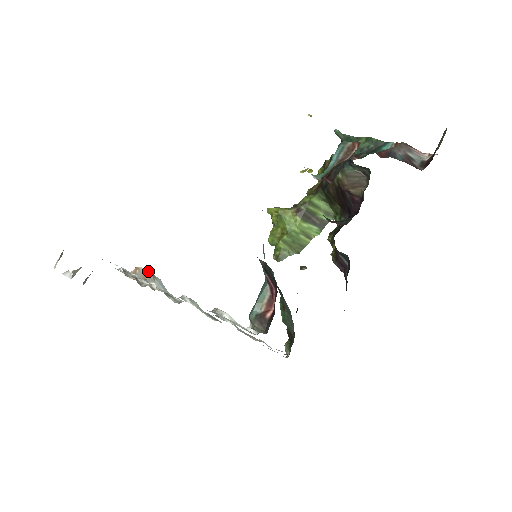
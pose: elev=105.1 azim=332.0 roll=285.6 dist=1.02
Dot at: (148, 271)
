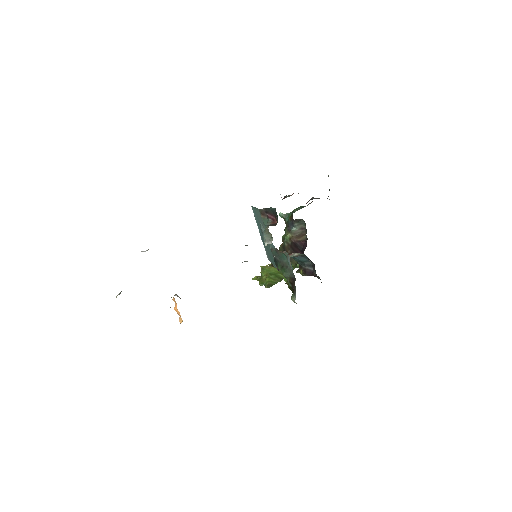
Dot at: occluded
